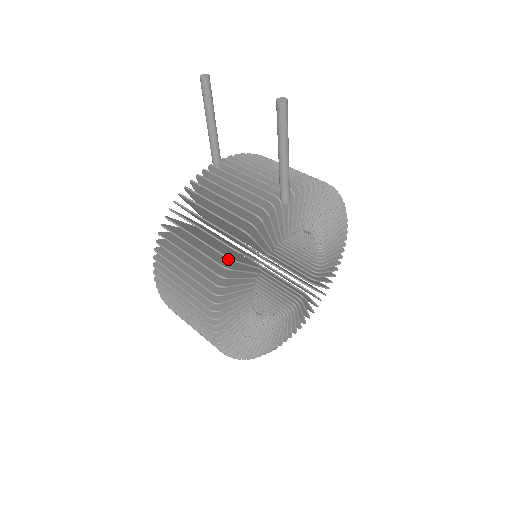
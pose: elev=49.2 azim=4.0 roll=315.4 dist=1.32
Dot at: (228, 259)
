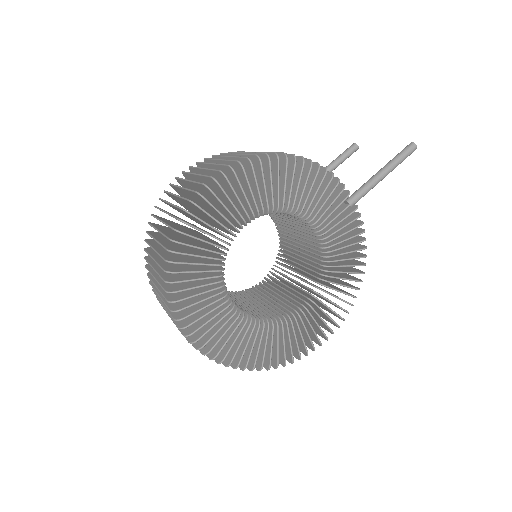
Dot at: occluded
